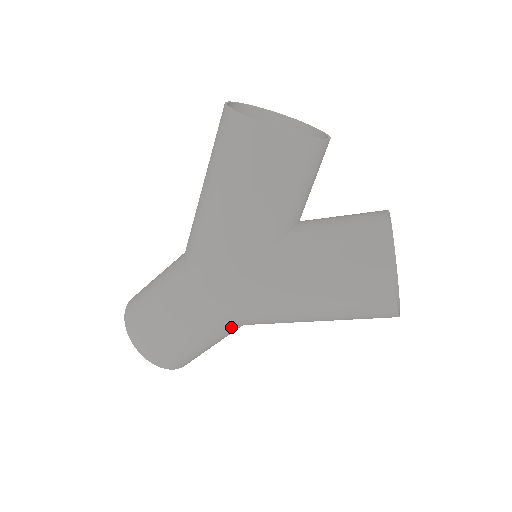
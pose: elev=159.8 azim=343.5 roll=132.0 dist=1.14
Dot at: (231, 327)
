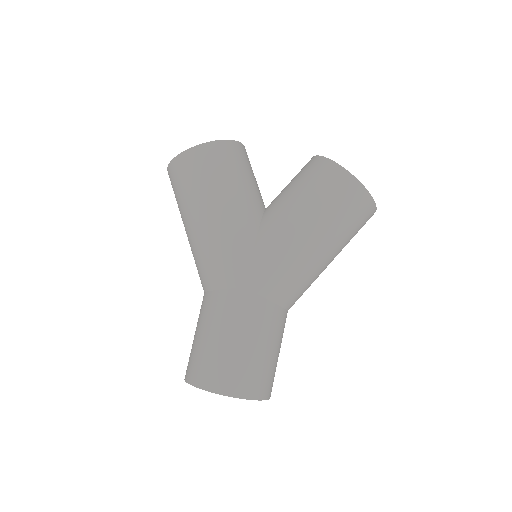
Dot at: (278, 311)
